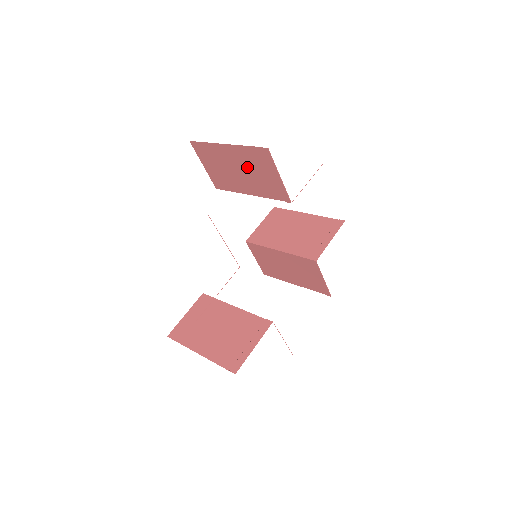
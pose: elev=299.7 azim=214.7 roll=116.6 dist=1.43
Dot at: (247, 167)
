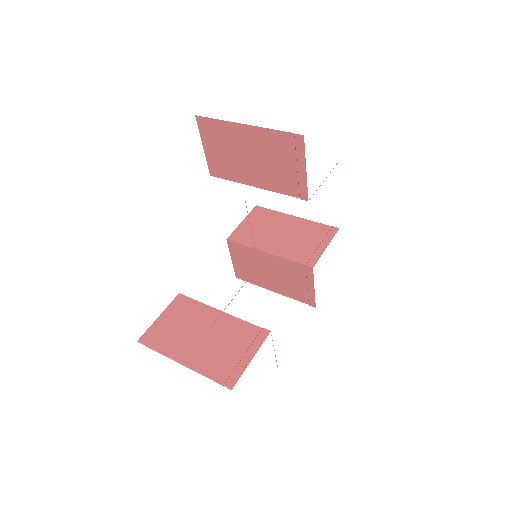
Dot at: (265, 154)
